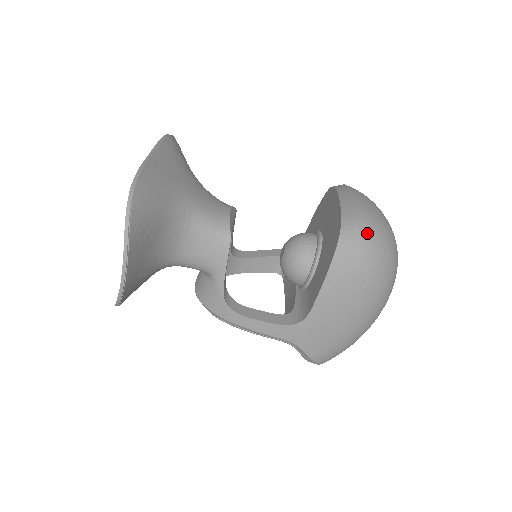
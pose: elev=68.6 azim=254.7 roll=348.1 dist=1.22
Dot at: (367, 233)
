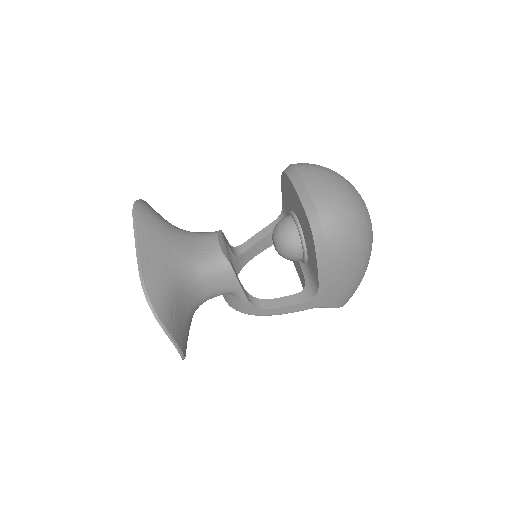
Dot at: (331, 216)
